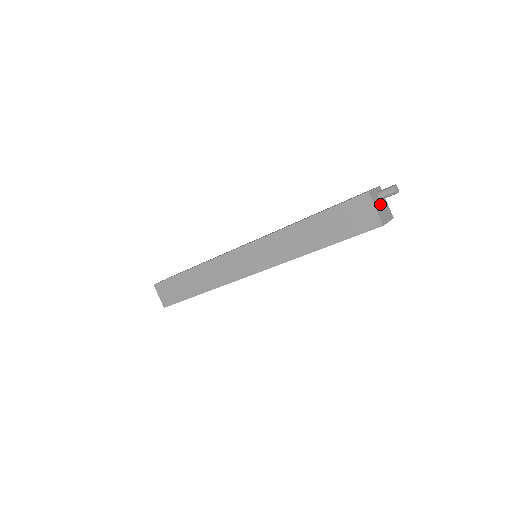
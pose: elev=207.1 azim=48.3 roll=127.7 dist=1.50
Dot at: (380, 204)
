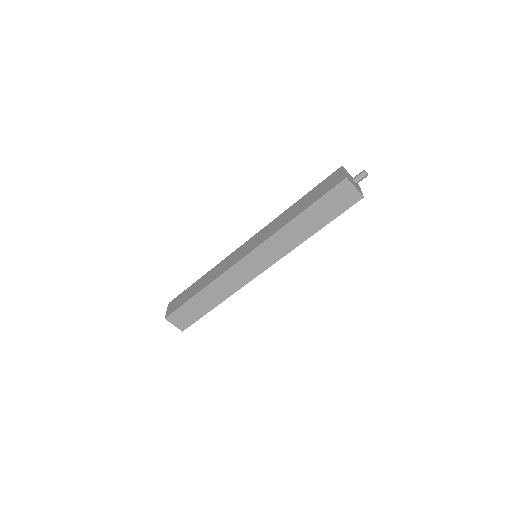
Dot at: (352, 179)
